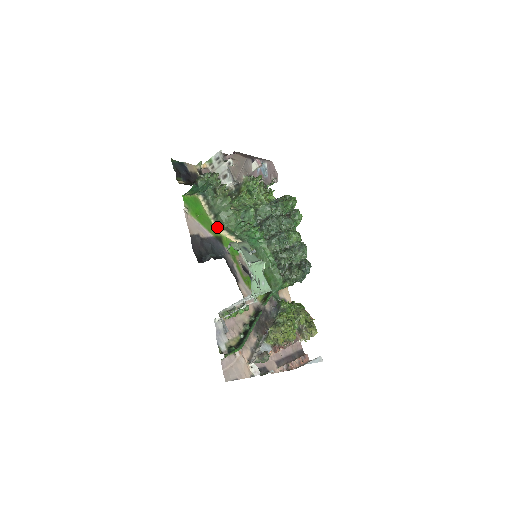
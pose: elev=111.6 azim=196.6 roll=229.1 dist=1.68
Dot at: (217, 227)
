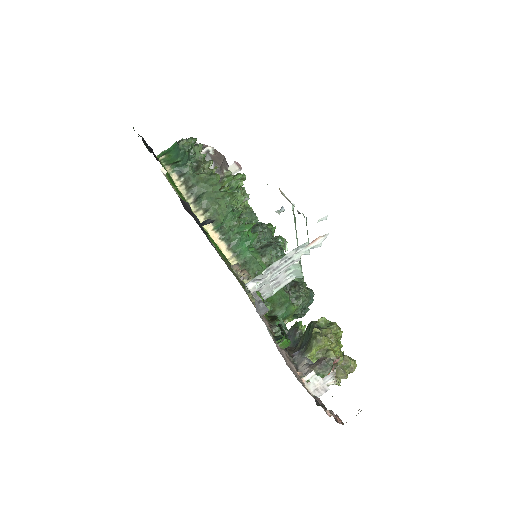
Dot at: (198, 214)
